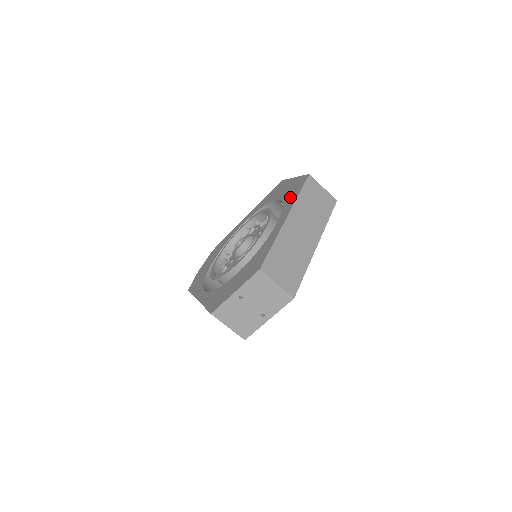
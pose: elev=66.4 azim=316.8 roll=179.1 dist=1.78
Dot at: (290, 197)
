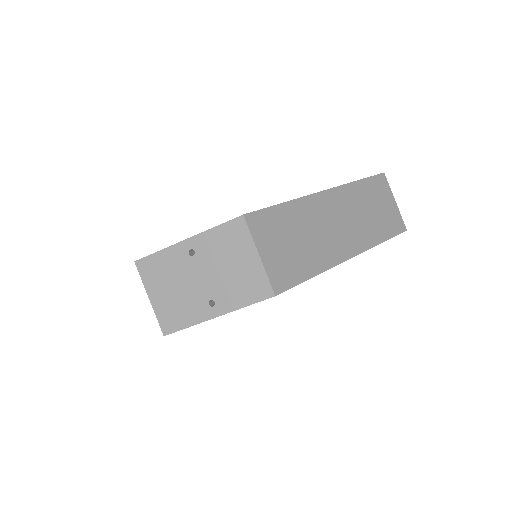
Dot at: occluded
